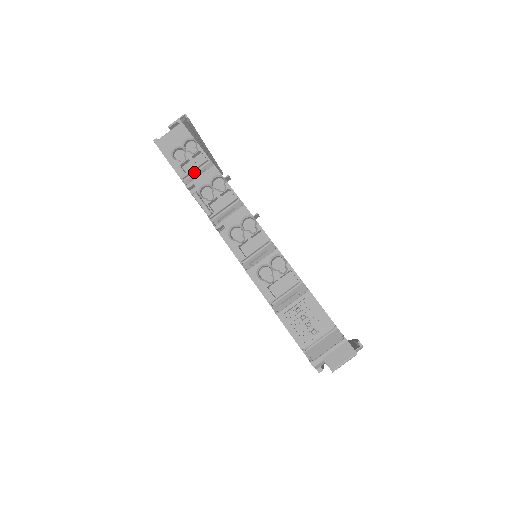
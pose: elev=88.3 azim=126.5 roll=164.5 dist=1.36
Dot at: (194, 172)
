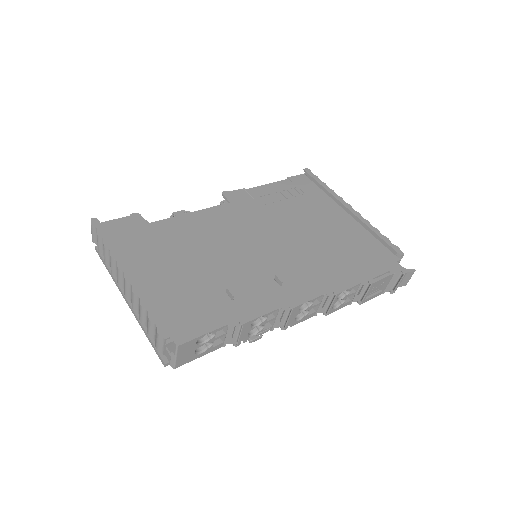
Dot at: occluded
